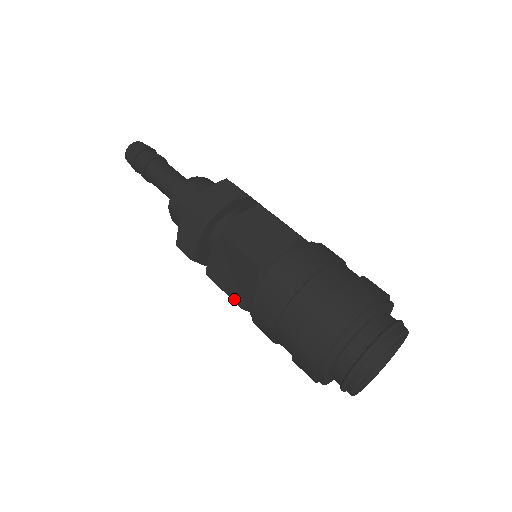
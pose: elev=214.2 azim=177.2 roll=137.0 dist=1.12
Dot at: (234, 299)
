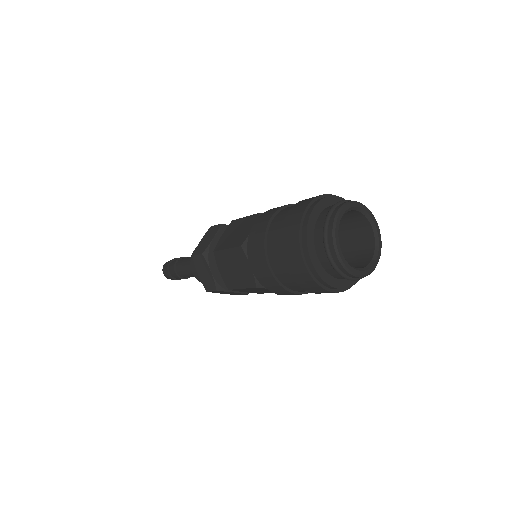
Dot at: (249, 286)
